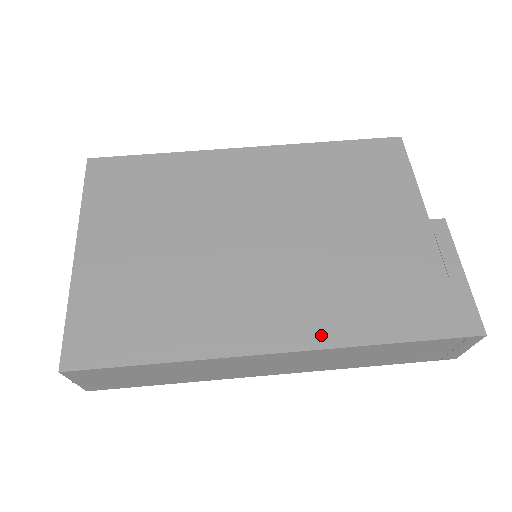
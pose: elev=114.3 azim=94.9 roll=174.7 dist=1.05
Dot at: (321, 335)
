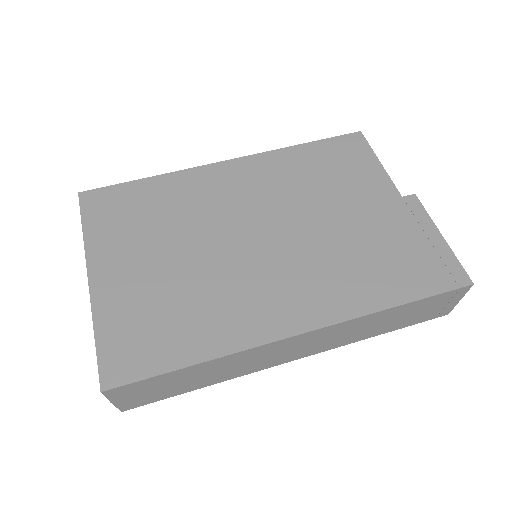
Dot at: (335, 311)
